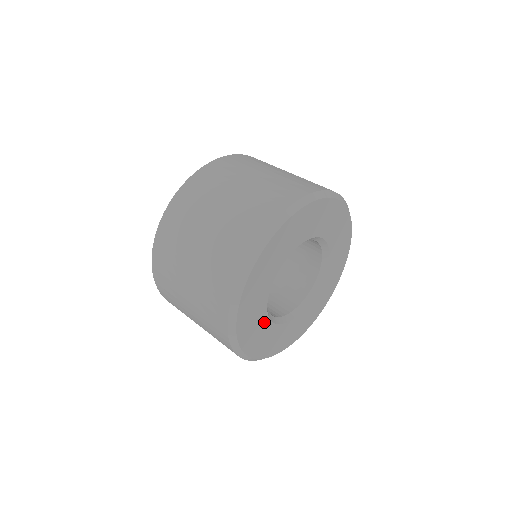
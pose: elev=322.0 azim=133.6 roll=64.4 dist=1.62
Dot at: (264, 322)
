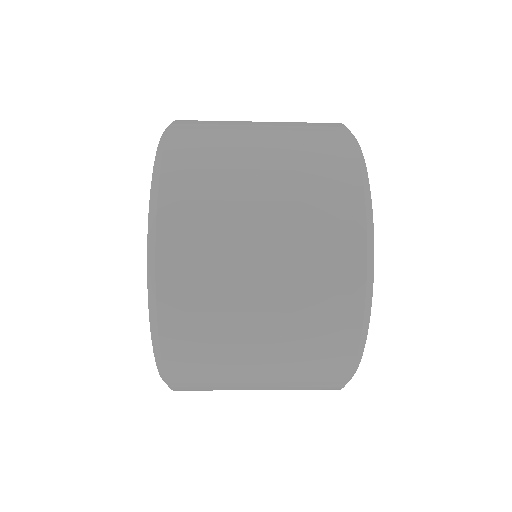
Dot at: occluded
